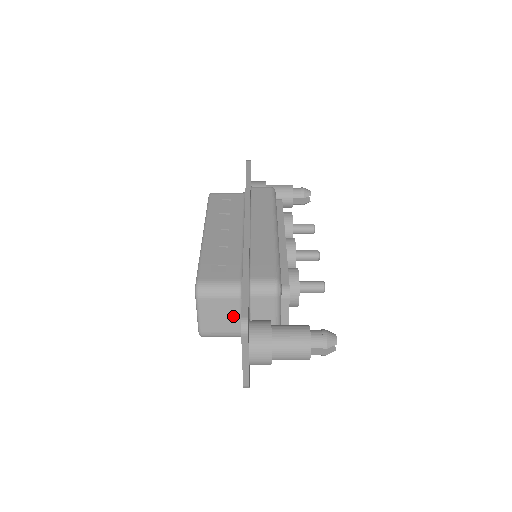
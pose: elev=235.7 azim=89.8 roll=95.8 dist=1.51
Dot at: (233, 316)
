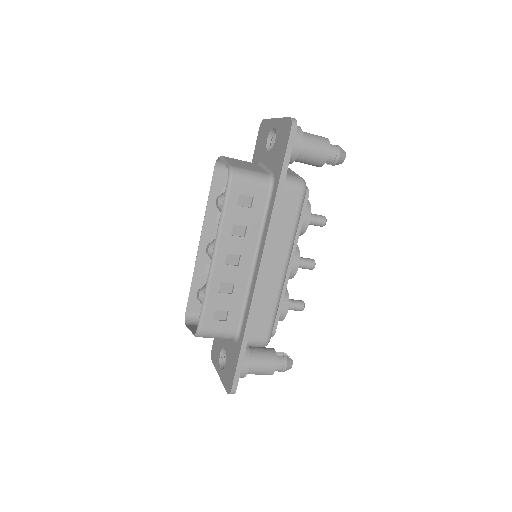
Dot at: occluded
